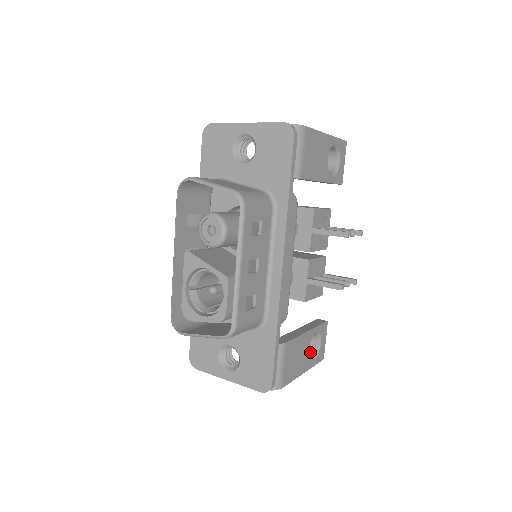
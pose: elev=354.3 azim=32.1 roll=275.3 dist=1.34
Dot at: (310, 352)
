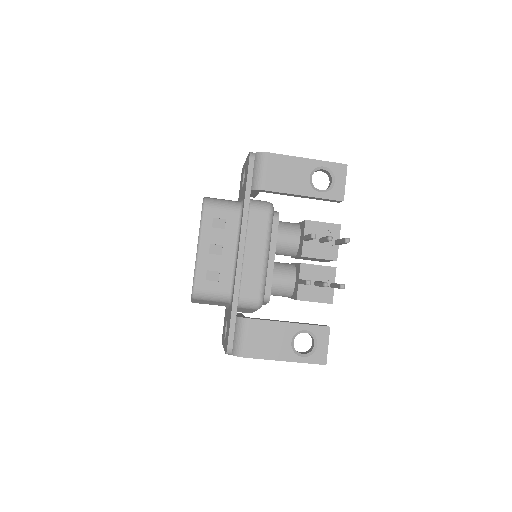
Dot at: (307, 351)
